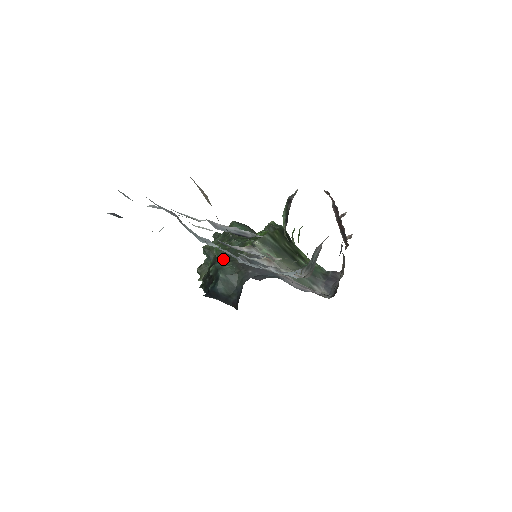
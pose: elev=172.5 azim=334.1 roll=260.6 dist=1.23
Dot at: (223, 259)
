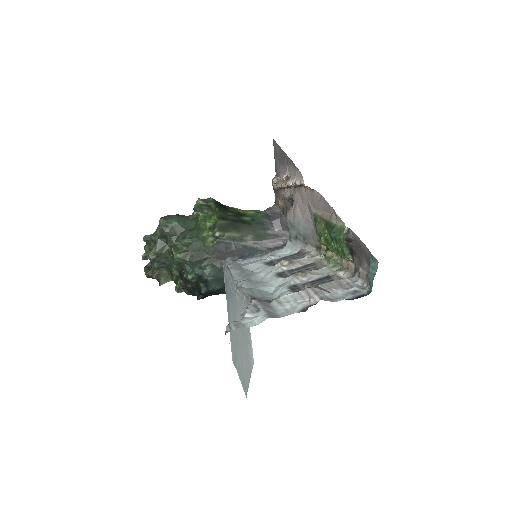
Dot at: (194, 263)
